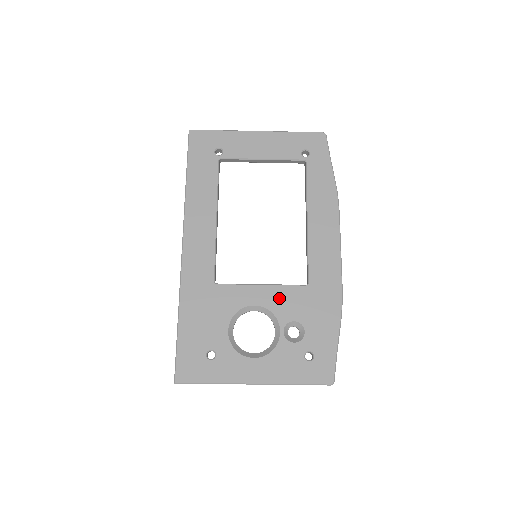
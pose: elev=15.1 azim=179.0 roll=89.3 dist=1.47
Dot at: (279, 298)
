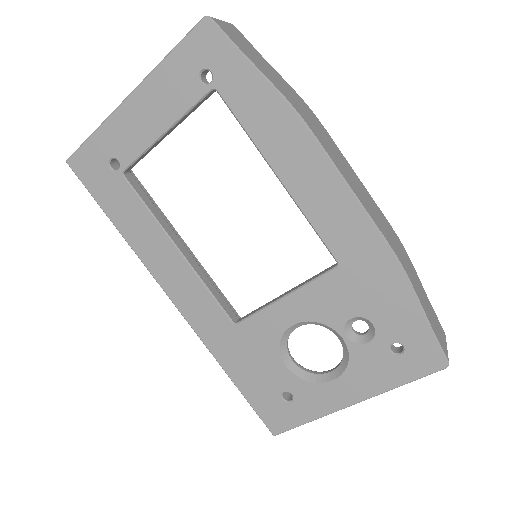
Dot at: (314, 302)
